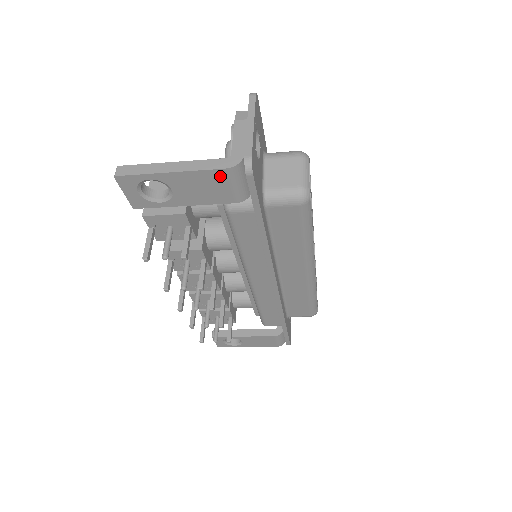
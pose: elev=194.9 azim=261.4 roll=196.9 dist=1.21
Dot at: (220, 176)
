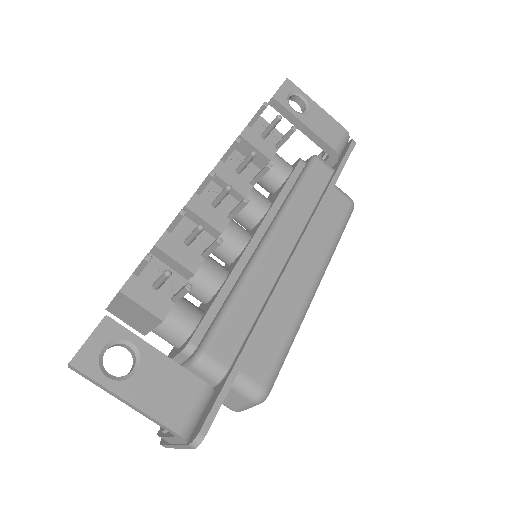
Dot at: (340, 129)
